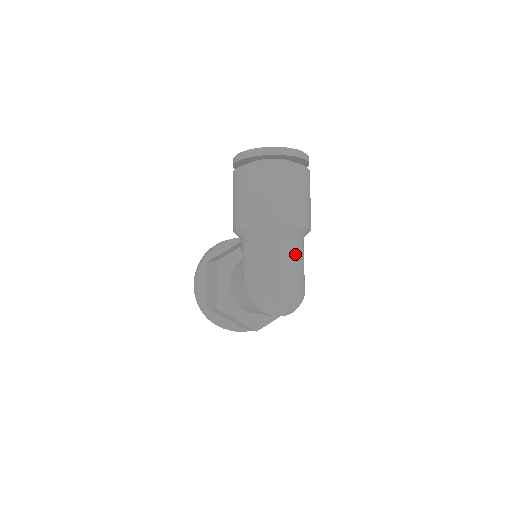
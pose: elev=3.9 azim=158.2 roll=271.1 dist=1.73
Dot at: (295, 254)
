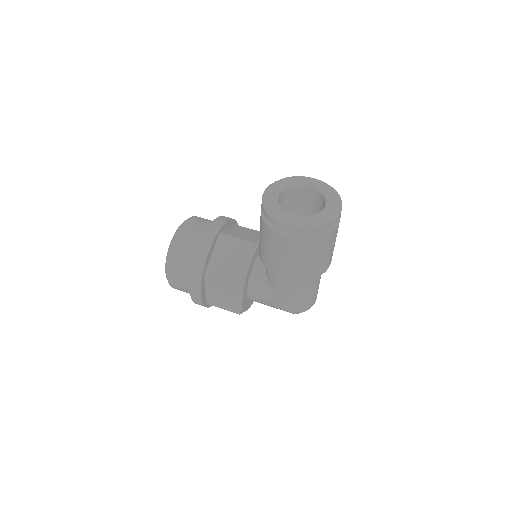
Dot at: occluded
